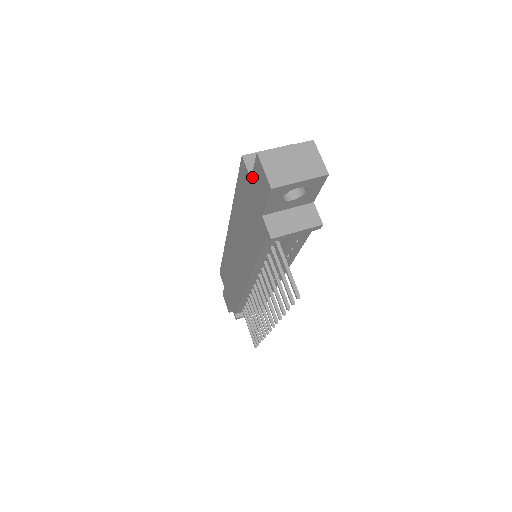
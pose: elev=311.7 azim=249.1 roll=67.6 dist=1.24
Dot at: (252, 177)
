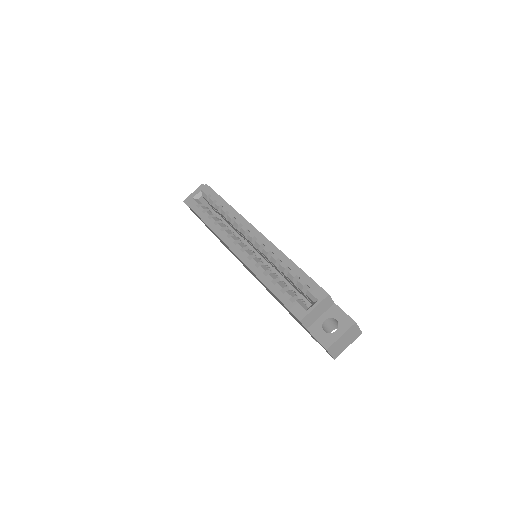
Dot at: (310, 333)
